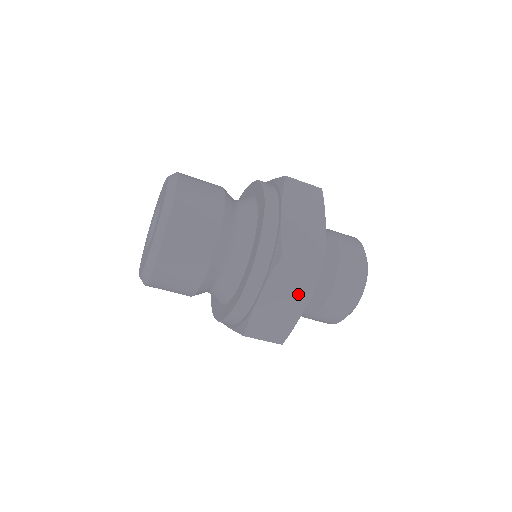
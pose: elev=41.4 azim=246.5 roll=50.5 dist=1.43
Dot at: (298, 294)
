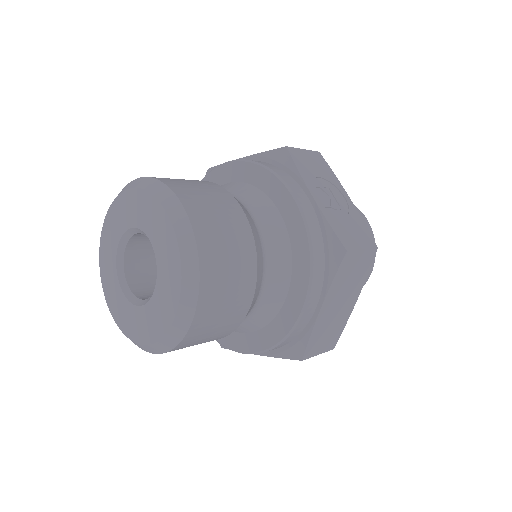
Dot at: occluded
